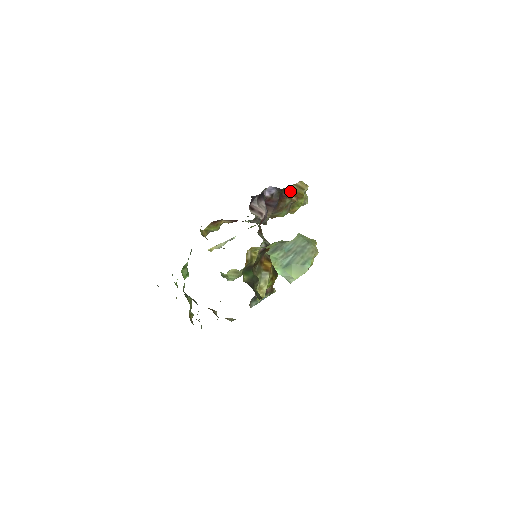
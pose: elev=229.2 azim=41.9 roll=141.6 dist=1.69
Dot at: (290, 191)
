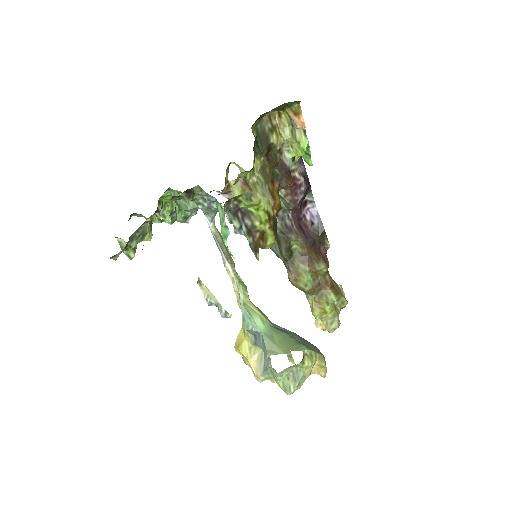
Dot at: occluded
